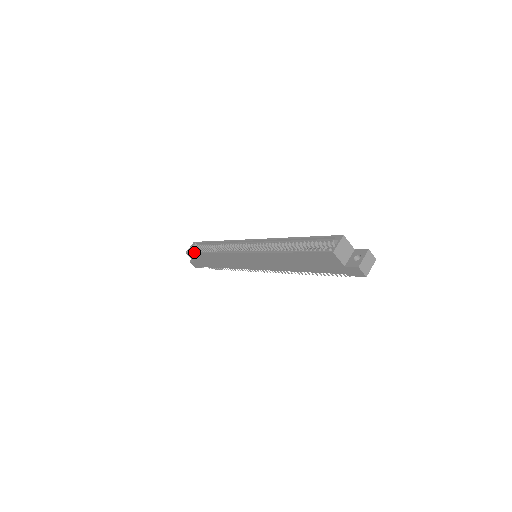
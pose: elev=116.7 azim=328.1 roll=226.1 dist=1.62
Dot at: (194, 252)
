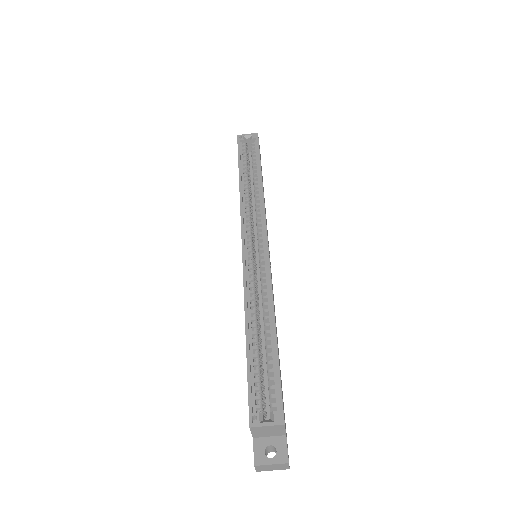
Dot at: (239, 151)
